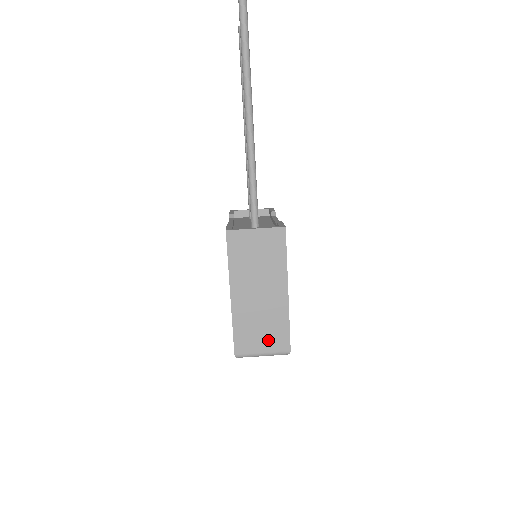
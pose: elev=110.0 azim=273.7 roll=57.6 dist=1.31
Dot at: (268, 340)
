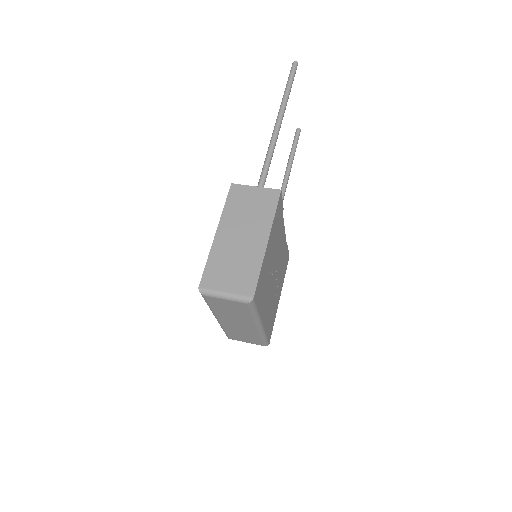
Dot at: (235, 281)
